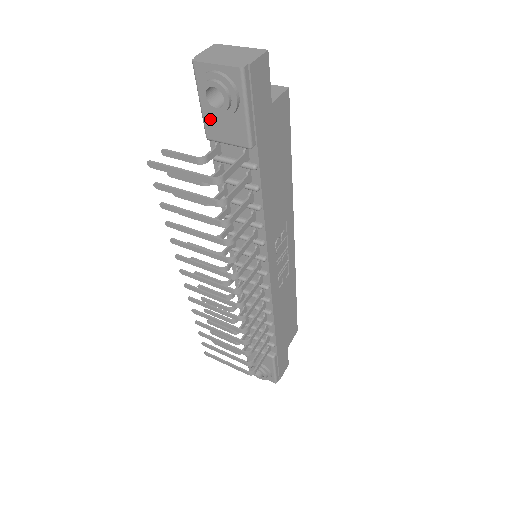
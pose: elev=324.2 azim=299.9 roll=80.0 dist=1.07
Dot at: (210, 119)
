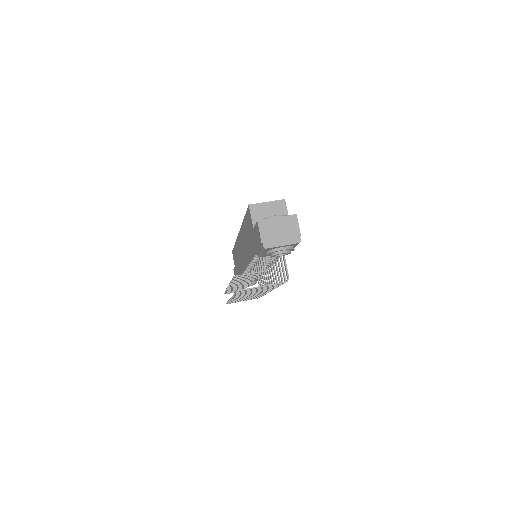
Dot at: occluded
